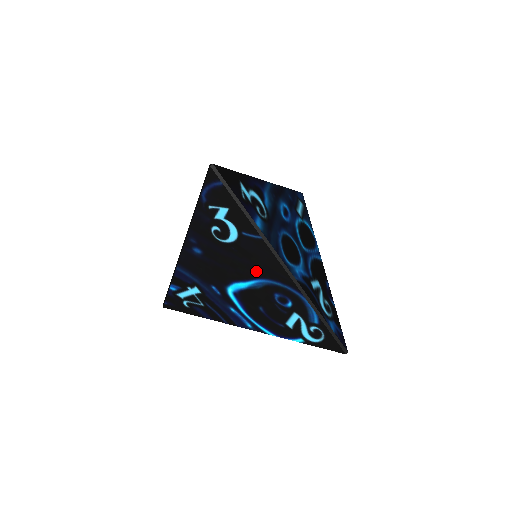
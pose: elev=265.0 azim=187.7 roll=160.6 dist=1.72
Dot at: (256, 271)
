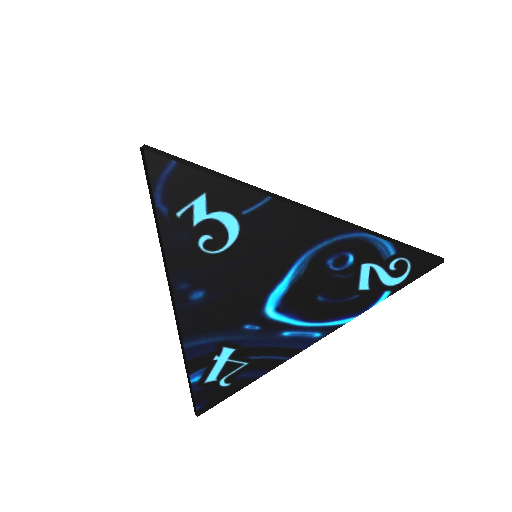
Dot at: (288, 252)
